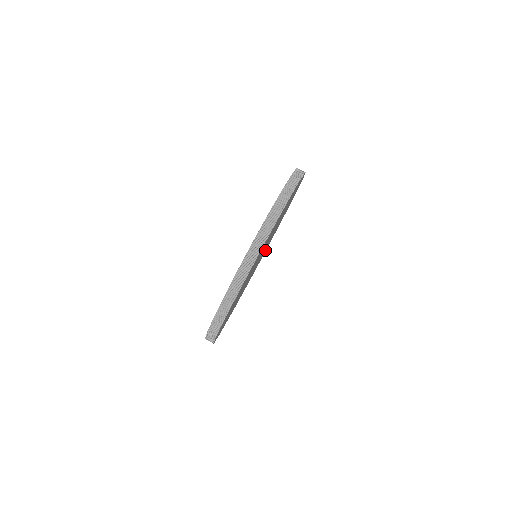
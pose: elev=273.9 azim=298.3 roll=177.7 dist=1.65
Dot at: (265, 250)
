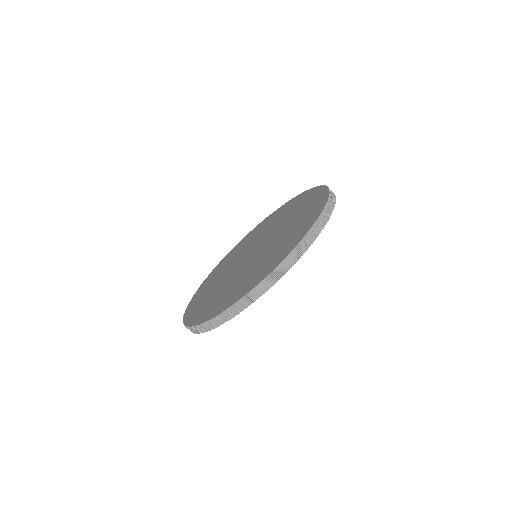
Dot at: occluded
